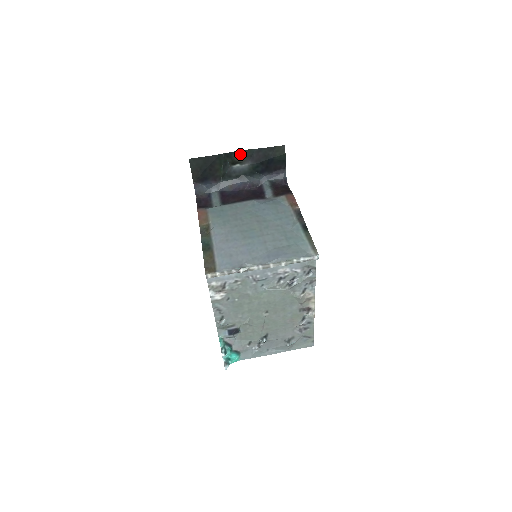
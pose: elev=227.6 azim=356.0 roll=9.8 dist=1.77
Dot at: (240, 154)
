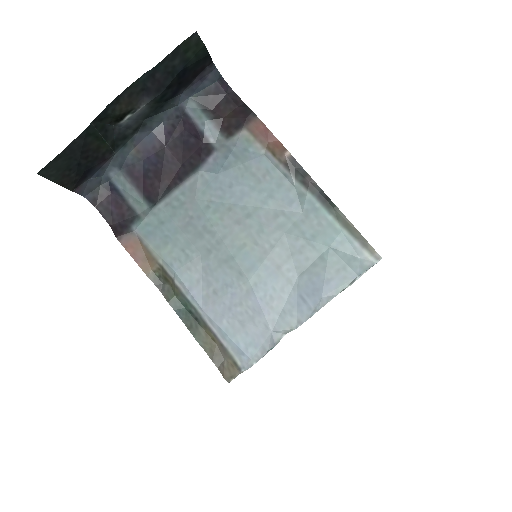
Dot at: (121, 100)
